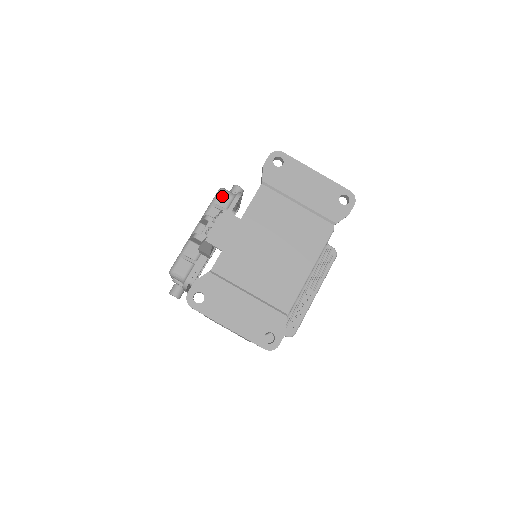
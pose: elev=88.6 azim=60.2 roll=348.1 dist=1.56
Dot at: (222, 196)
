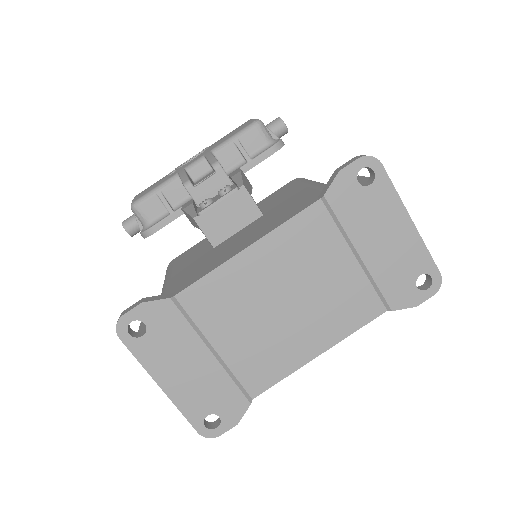
Dot at: (254, 134)
